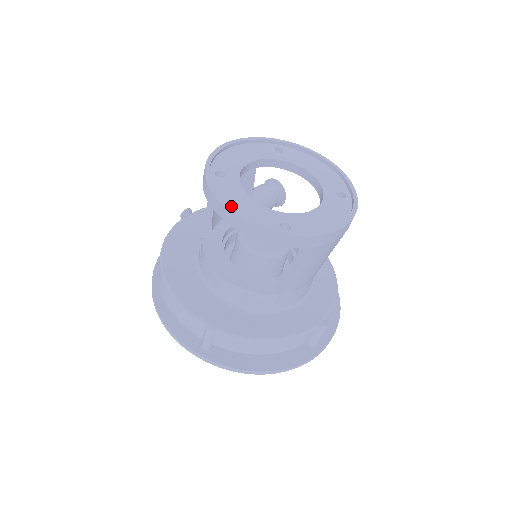
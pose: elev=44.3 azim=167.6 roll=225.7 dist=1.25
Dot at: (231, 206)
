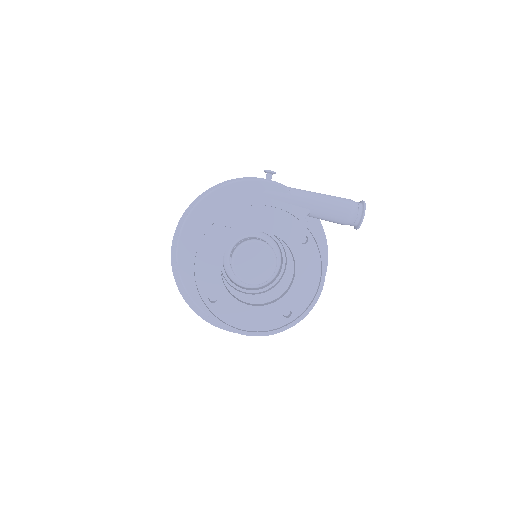
Dot at: (200, 255)
